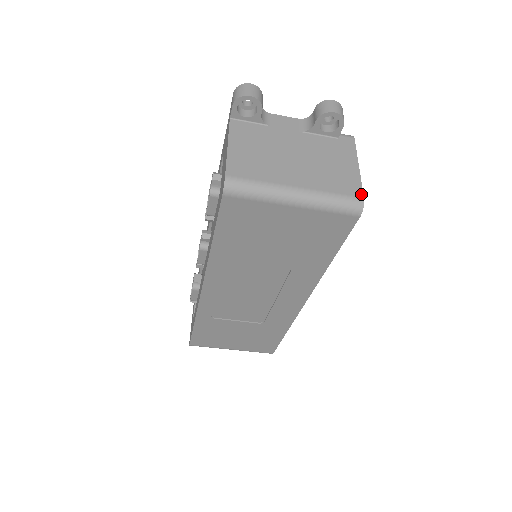
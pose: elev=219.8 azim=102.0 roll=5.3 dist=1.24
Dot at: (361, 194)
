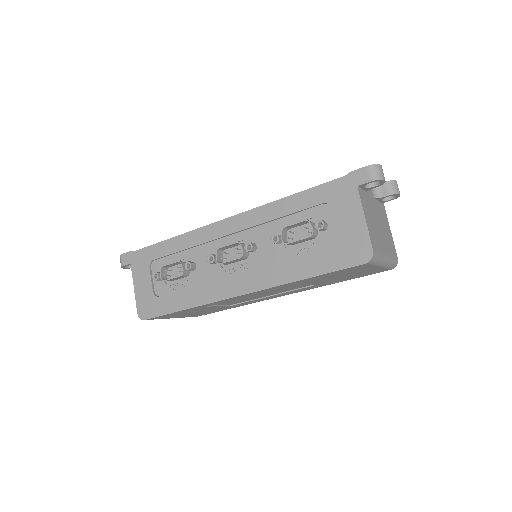
Dot at: occluded
